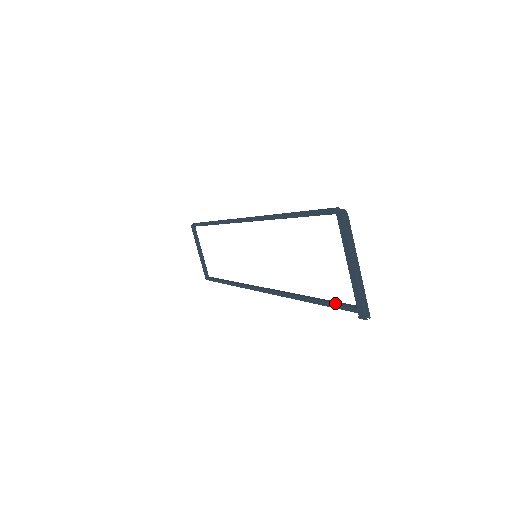
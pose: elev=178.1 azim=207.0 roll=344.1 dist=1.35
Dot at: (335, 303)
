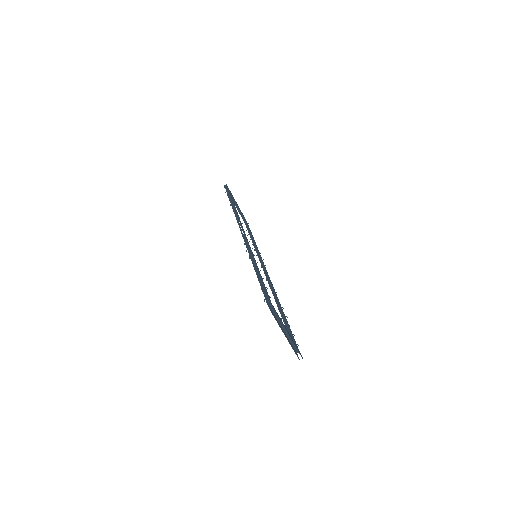
Dot at: occluded
